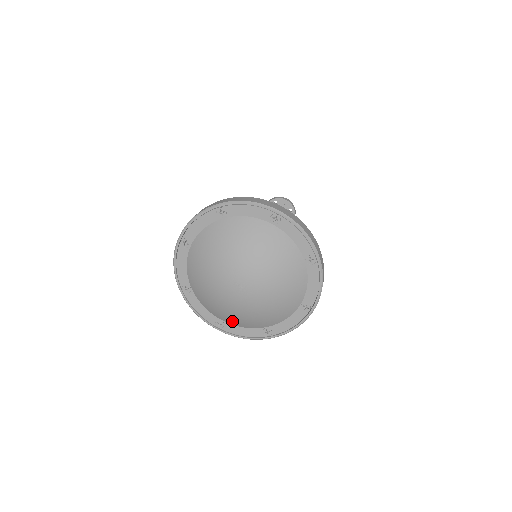
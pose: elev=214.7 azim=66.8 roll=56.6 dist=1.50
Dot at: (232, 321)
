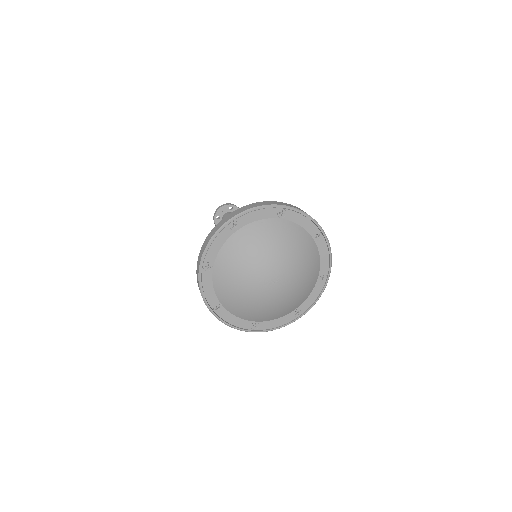
Dot at: (300, 302)
